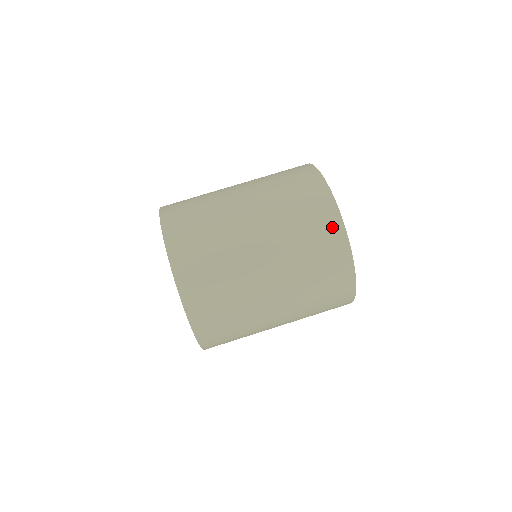
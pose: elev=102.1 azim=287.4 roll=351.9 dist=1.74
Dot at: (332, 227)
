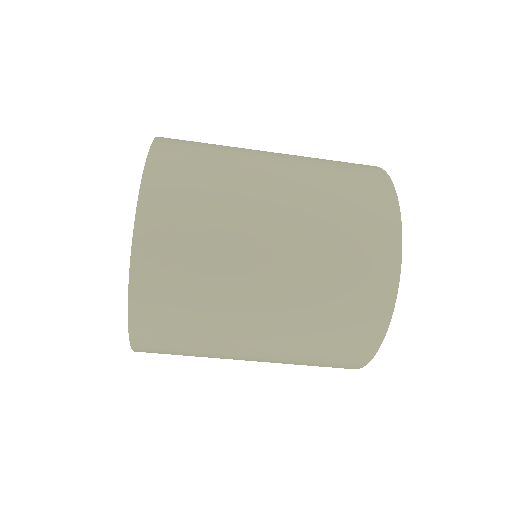
Dot at: occluded
